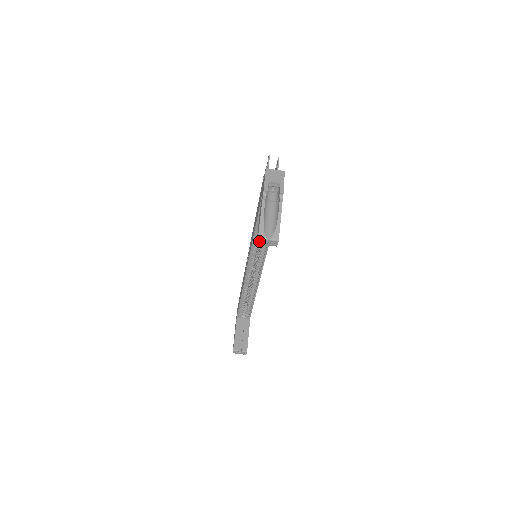
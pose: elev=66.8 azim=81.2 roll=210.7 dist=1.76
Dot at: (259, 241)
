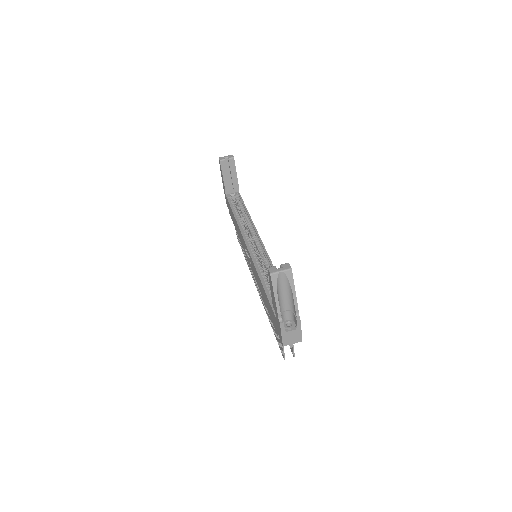
Dot at: (220, 159)
